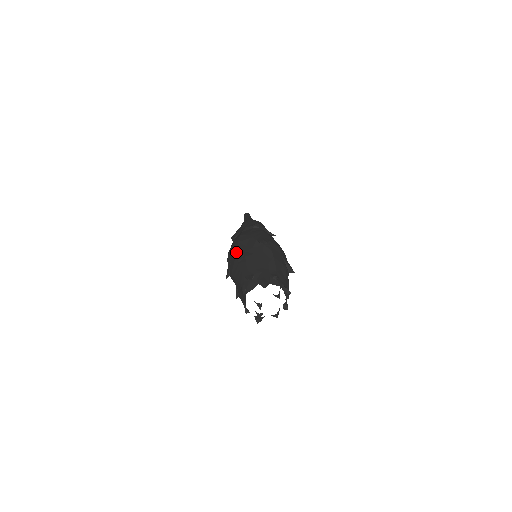
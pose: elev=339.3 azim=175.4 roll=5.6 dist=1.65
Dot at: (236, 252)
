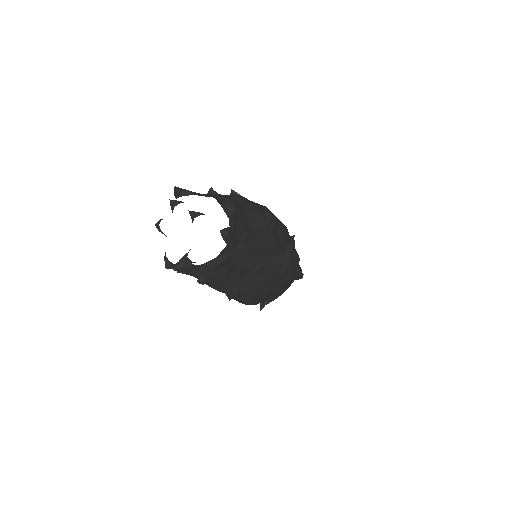
Dot at: occluded
